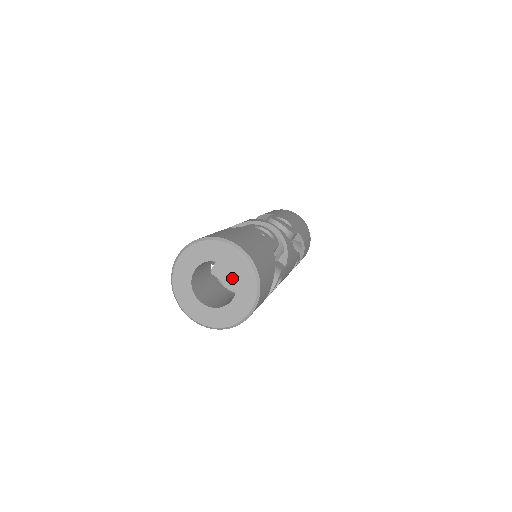
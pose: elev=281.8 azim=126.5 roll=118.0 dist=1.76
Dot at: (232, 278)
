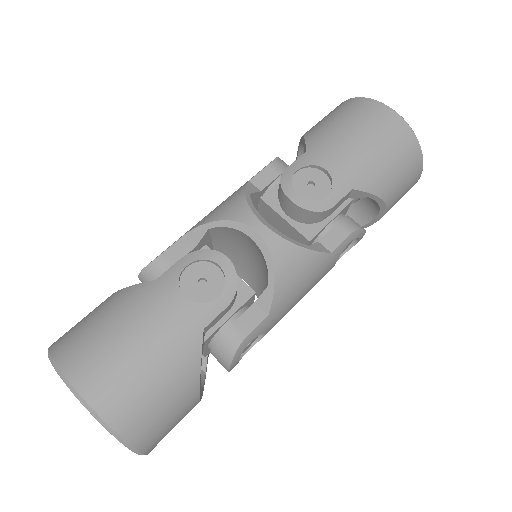
Dot at: occluded
